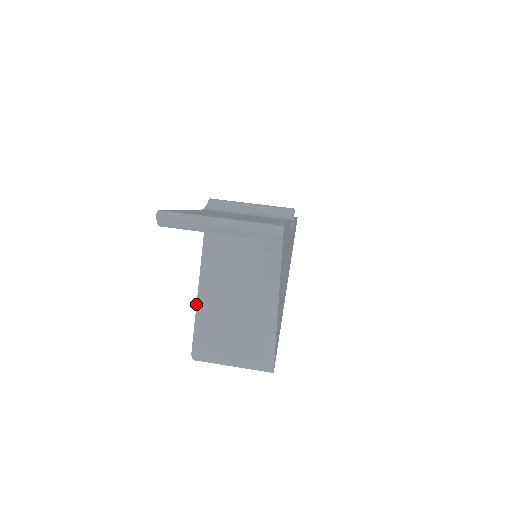
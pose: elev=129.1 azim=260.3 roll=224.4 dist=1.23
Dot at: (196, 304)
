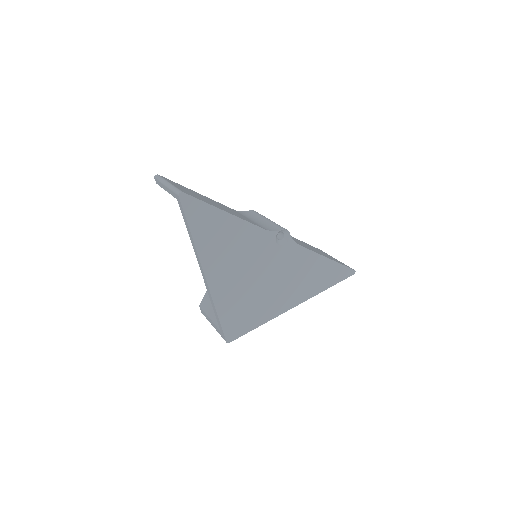
Dot at: occluded
